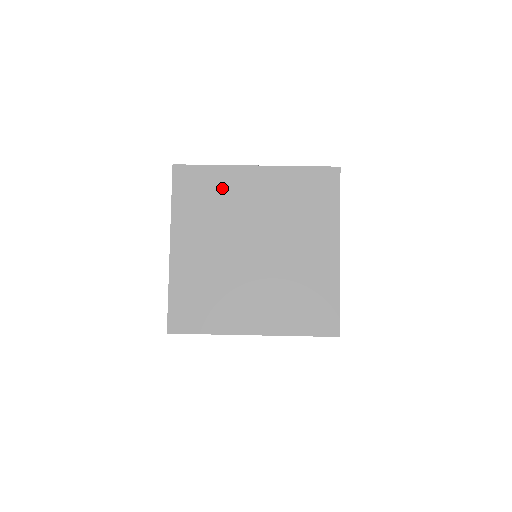
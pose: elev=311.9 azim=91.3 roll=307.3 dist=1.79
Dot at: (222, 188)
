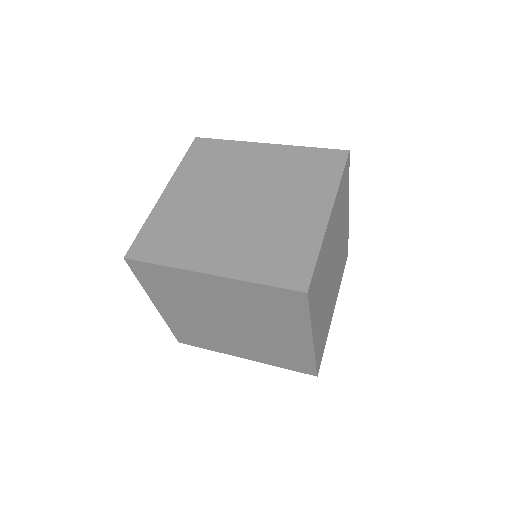
Dot at: (231, 155)
